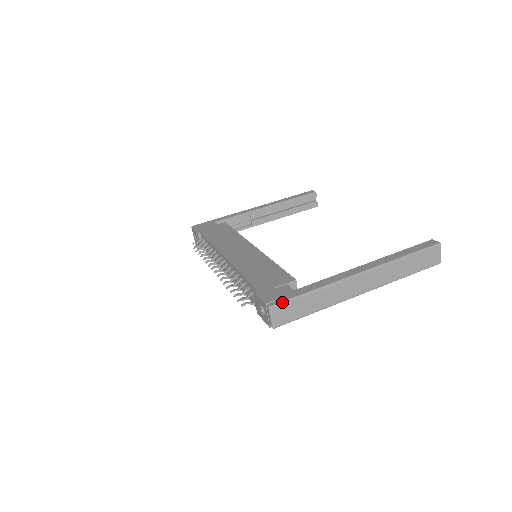
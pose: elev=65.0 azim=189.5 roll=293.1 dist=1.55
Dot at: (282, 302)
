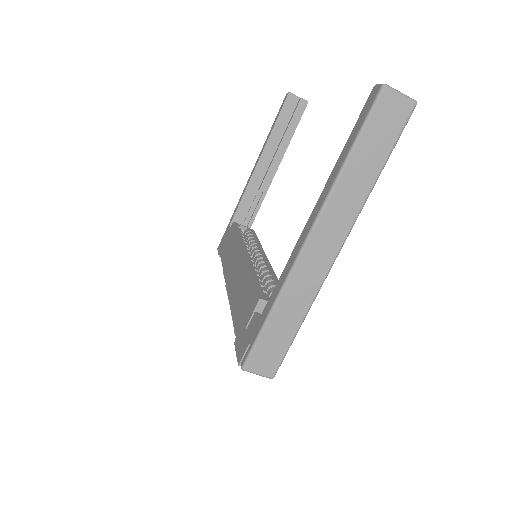
Dot at: (249, 353)
